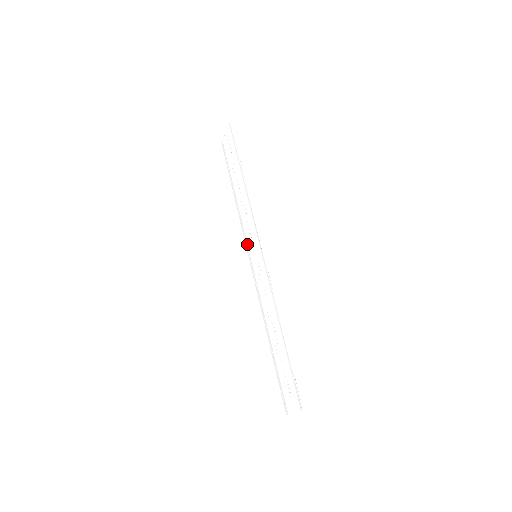
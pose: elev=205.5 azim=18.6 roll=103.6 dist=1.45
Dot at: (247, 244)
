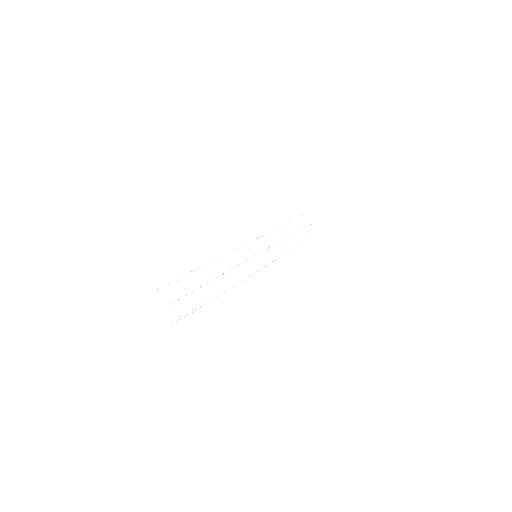
Dot at: (268, 262)
